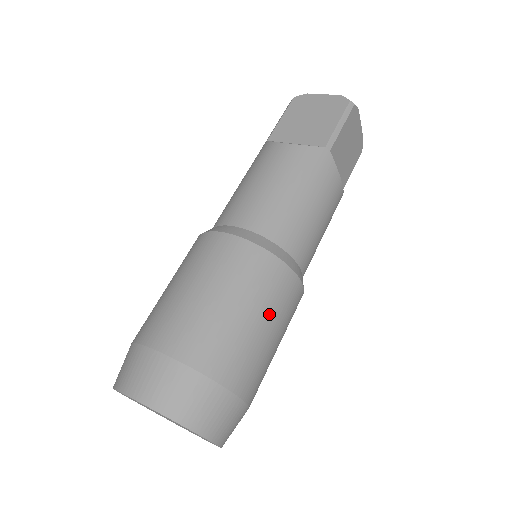
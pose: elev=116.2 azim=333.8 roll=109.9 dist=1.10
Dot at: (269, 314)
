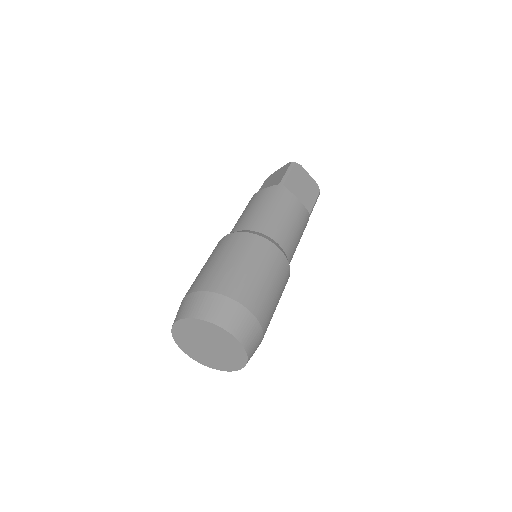
Dot at: (255, 261)
